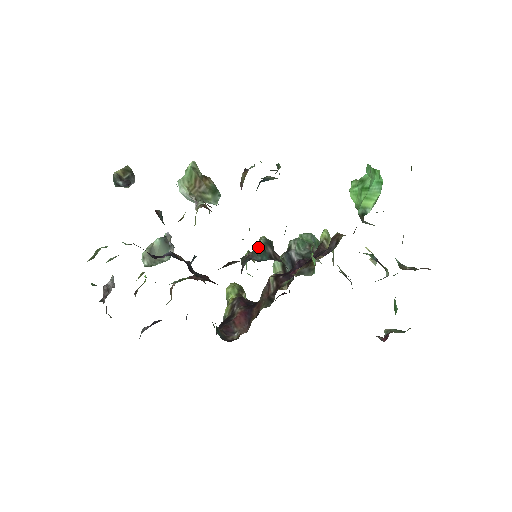
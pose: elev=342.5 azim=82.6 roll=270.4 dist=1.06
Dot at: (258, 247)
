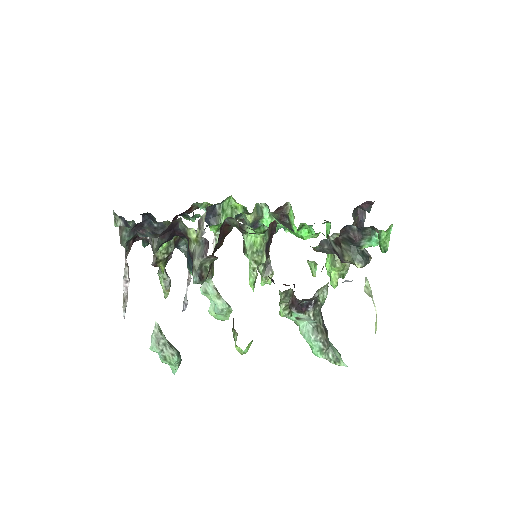
Dot at: occluded
